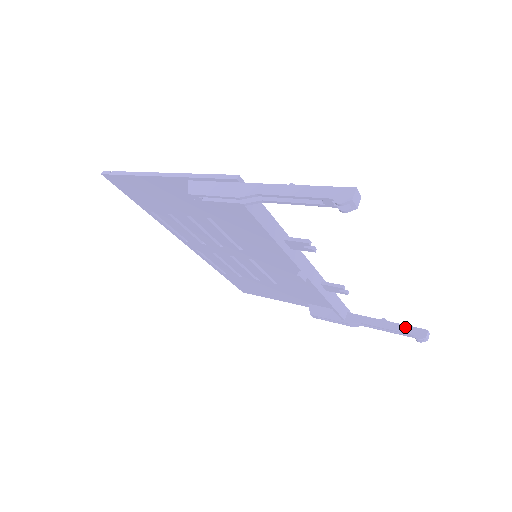
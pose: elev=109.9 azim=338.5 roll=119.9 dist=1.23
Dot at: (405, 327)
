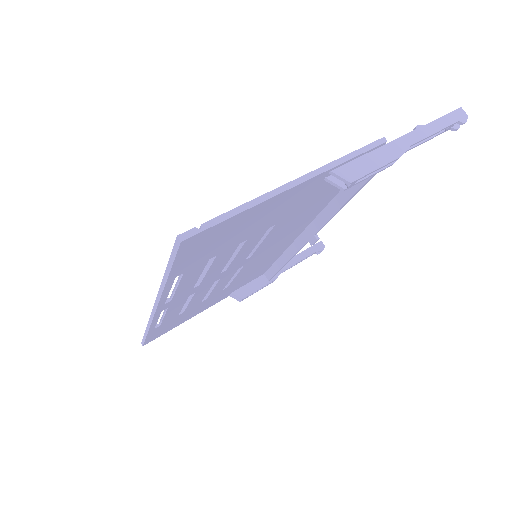
Dot at: (309, 250)
